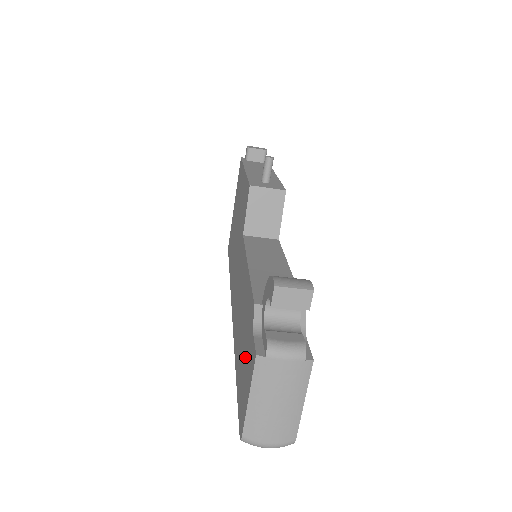
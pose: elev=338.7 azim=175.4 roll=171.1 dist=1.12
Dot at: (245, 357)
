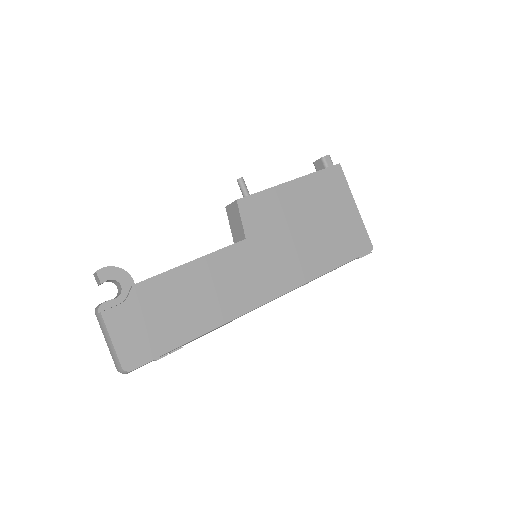
Dot at: occluded
